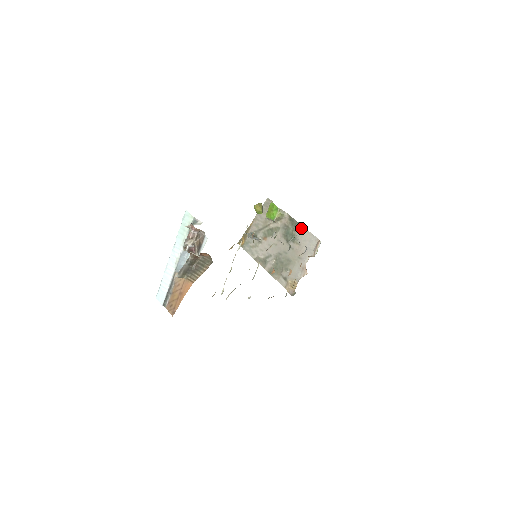
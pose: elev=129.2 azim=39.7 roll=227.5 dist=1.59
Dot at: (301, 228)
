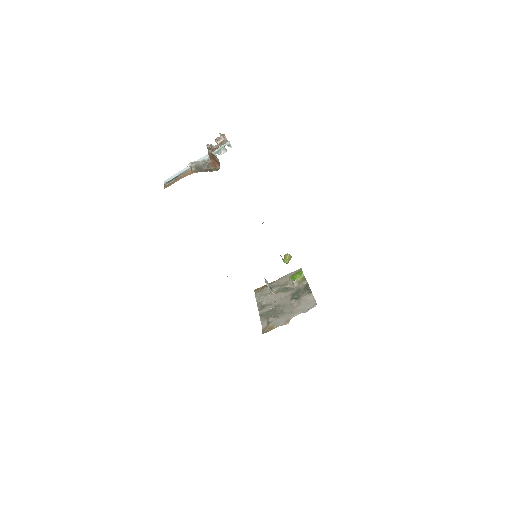
Dot at: (309, 292)
